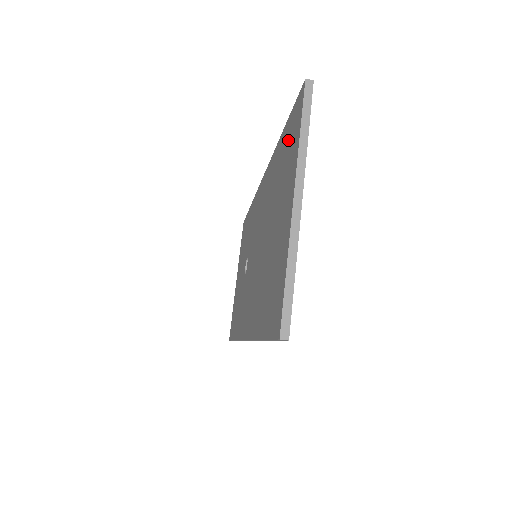
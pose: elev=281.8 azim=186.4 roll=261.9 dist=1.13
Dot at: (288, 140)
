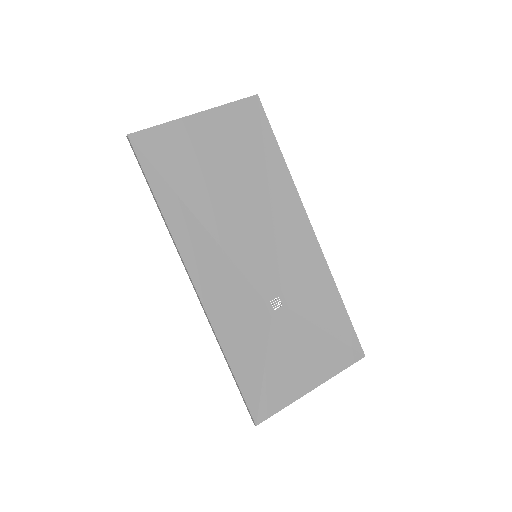
Dot at: (252, 133)
